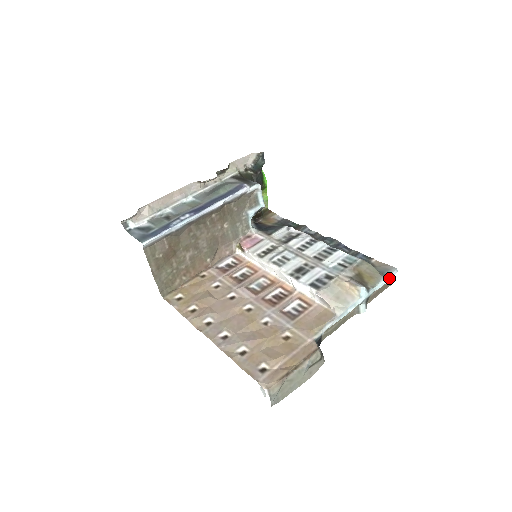
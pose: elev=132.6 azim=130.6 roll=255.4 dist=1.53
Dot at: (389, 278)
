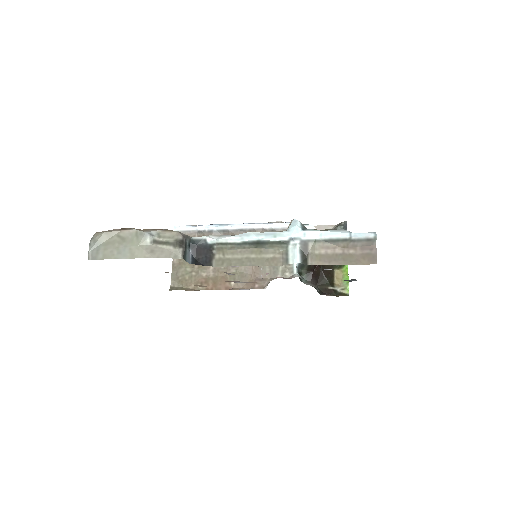
Dot at: (355, 236)
